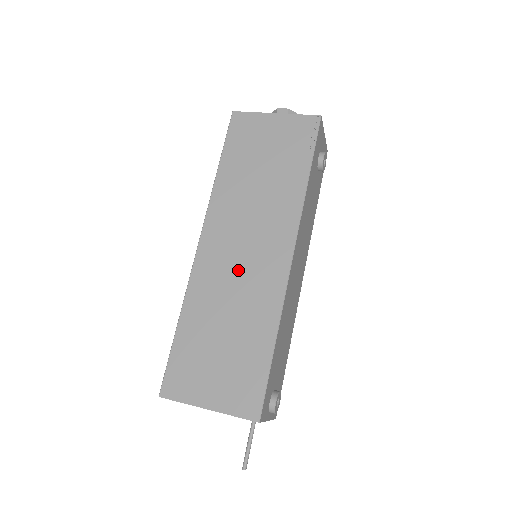
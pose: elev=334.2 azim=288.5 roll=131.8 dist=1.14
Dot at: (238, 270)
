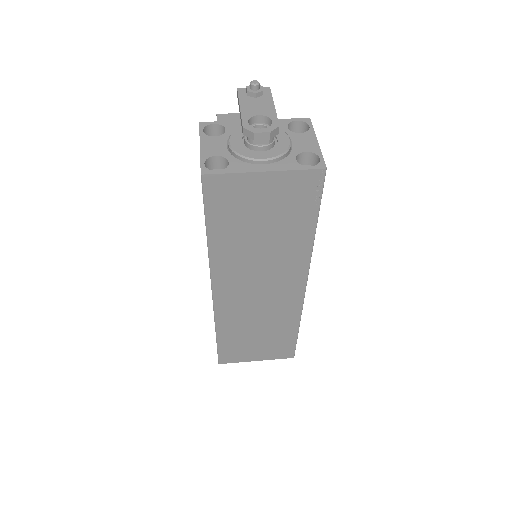
Dot at: (258, 303)
